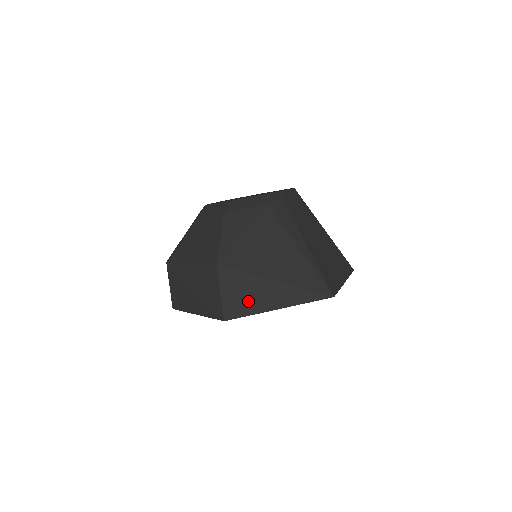
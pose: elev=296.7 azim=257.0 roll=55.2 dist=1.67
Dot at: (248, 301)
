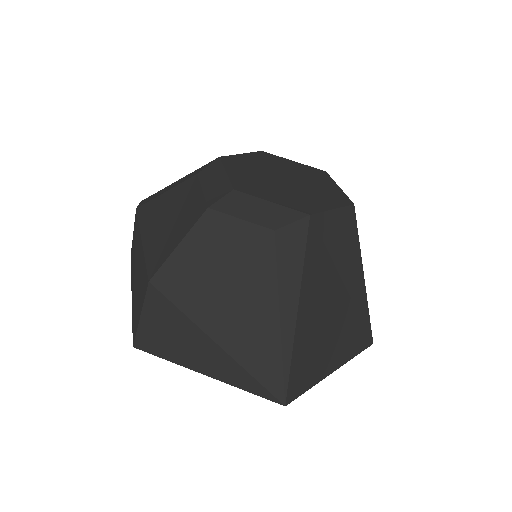
Dot at: (171, 345)
